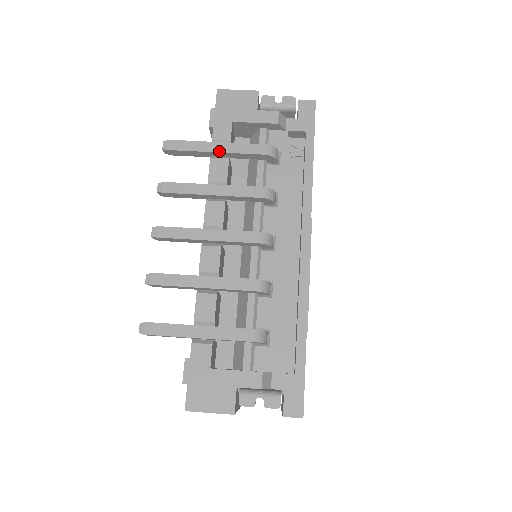
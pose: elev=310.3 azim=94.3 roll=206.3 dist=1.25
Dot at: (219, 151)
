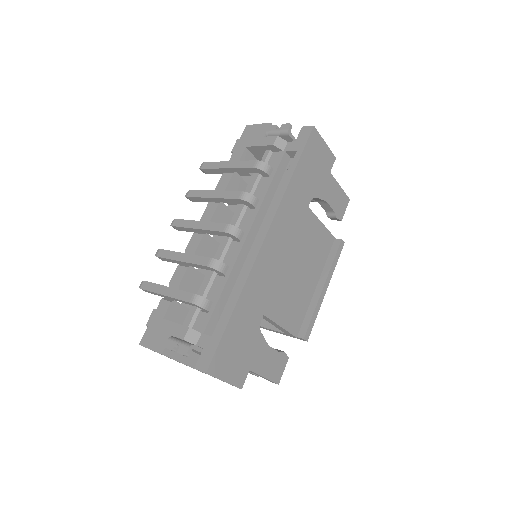
Dot at: (228, 167)
